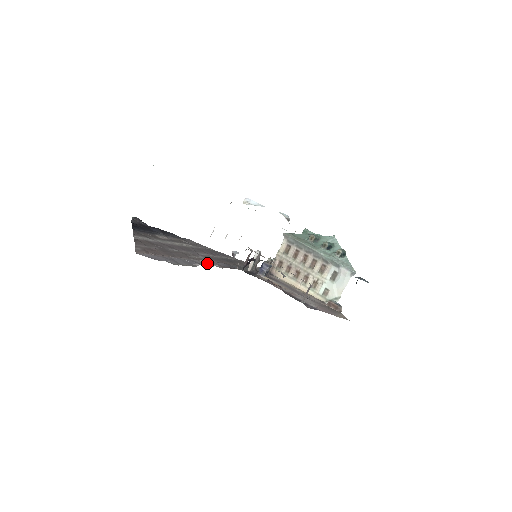
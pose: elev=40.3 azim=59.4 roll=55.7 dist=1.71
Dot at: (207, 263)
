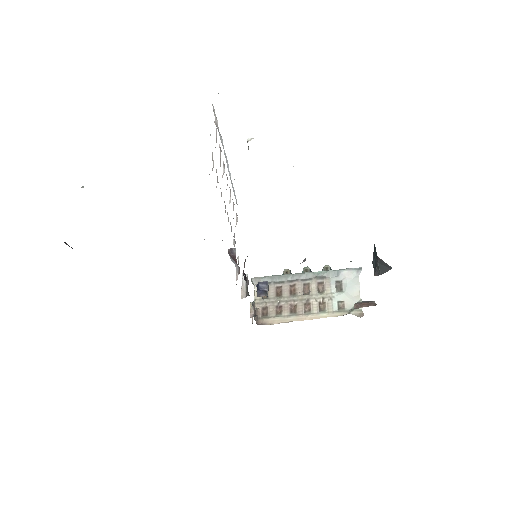
Dot at: occluded
